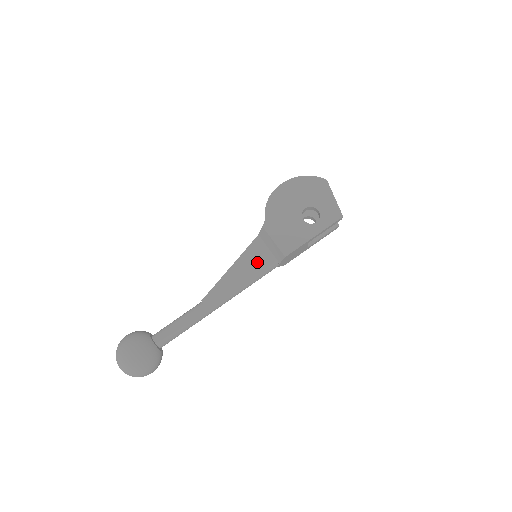
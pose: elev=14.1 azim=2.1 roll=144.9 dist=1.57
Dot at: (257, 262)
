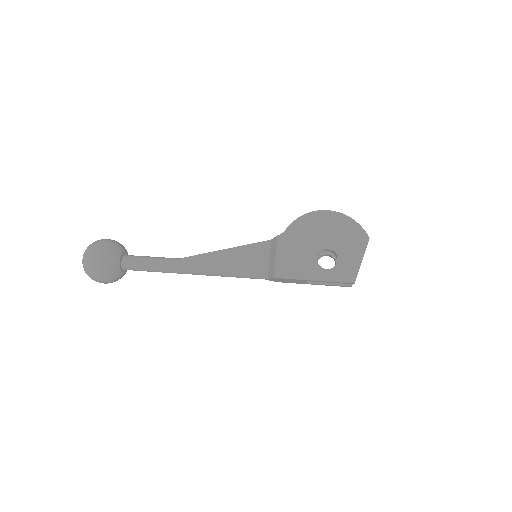
Dot at: (250, 262)
